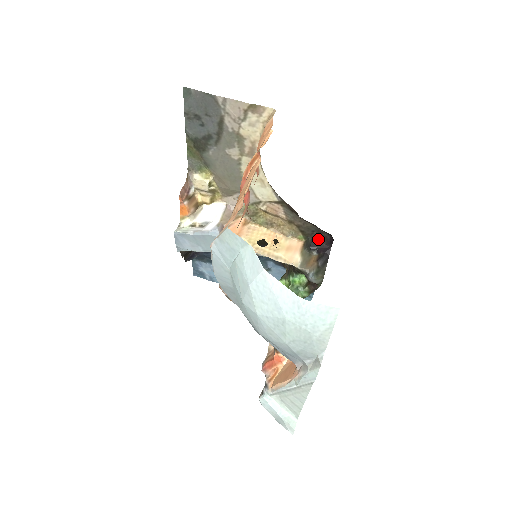
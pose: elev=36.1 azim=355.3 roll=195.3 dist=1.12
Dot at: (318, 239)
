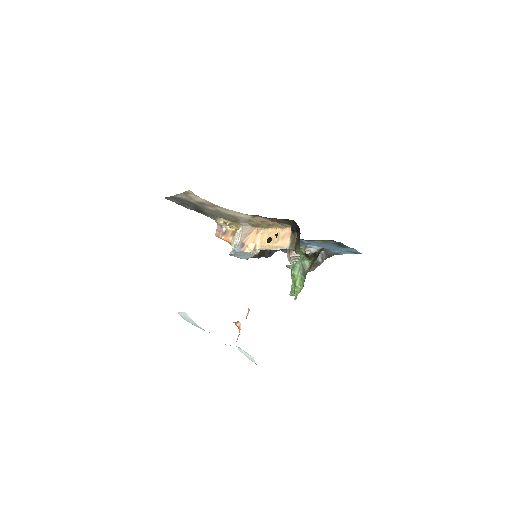
Dot at: (293, 224)
